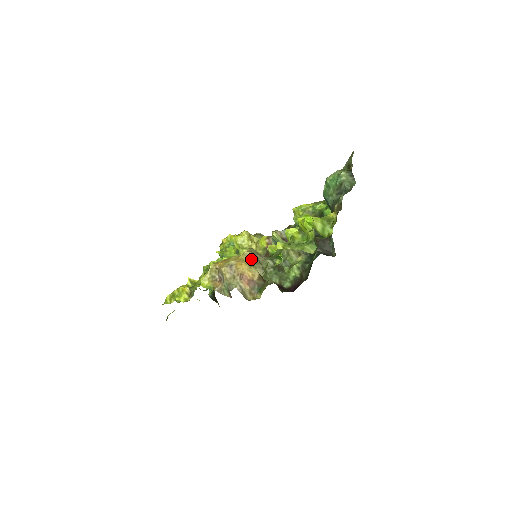
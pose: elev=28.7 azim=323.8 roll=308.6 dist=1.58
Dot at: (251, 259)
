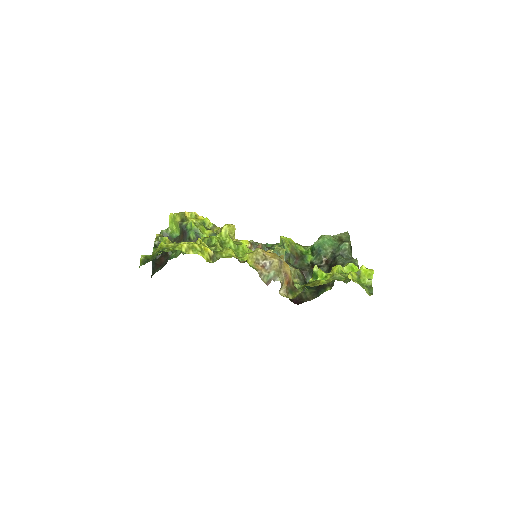
Dot at: occluded
